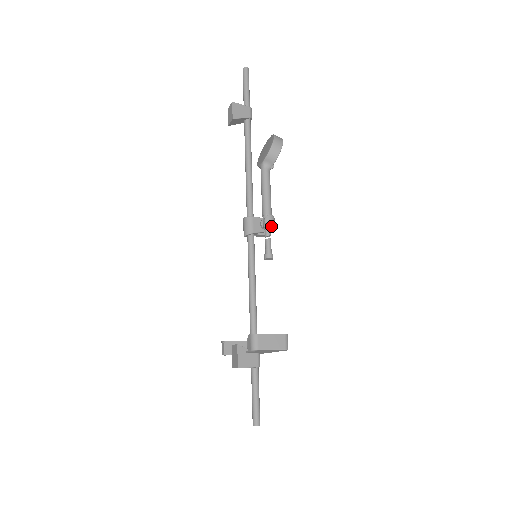
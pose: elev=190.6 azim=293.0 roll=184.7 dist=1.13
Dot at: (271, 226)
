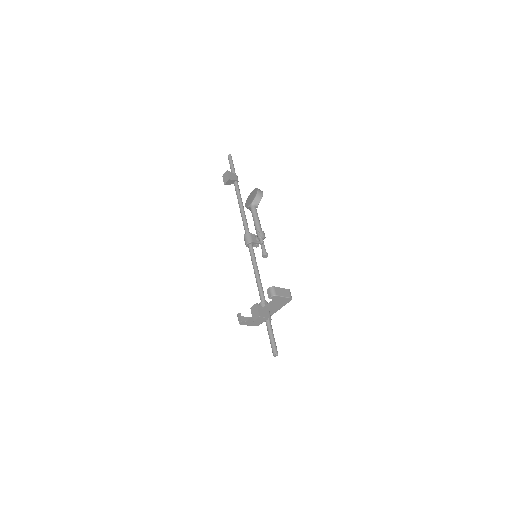
Dot at: (264, 237)
